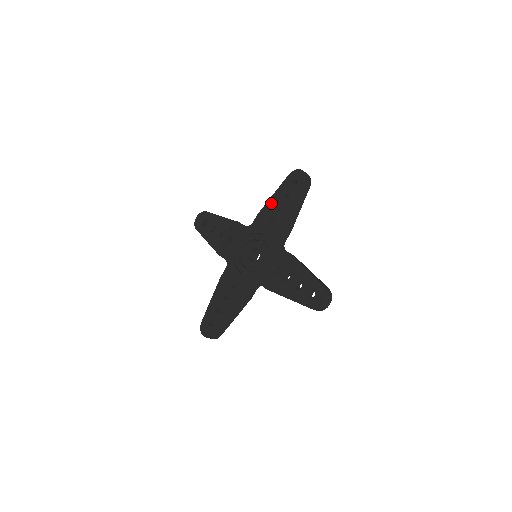
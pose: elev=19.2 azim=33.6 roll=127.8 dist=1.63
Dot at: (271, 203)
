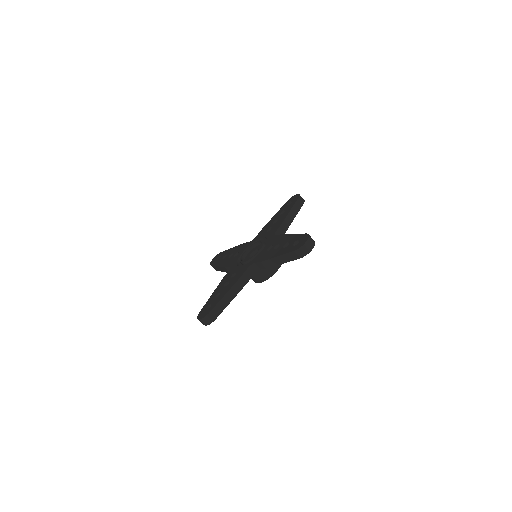
Dot at: (271, 220)
